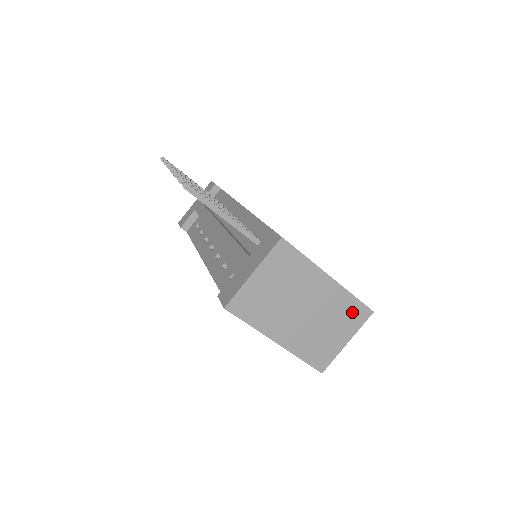
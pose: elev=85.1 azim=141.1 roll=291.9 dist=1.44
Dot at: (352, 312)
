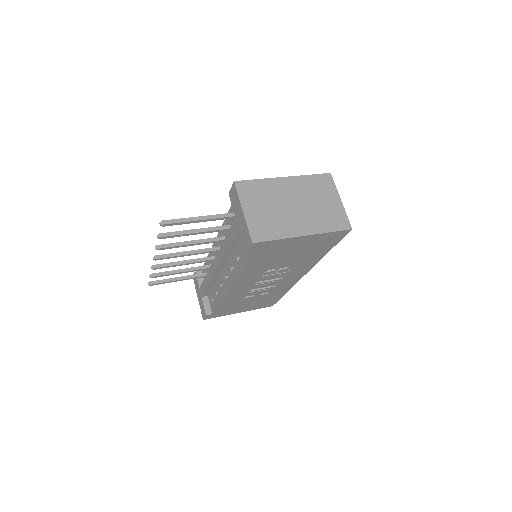
Dot at: (320, 183)
